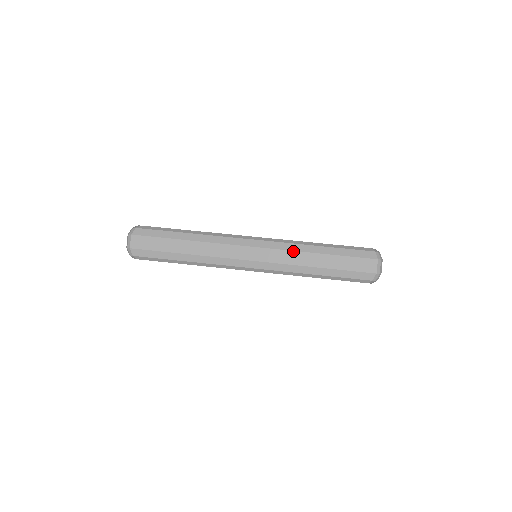
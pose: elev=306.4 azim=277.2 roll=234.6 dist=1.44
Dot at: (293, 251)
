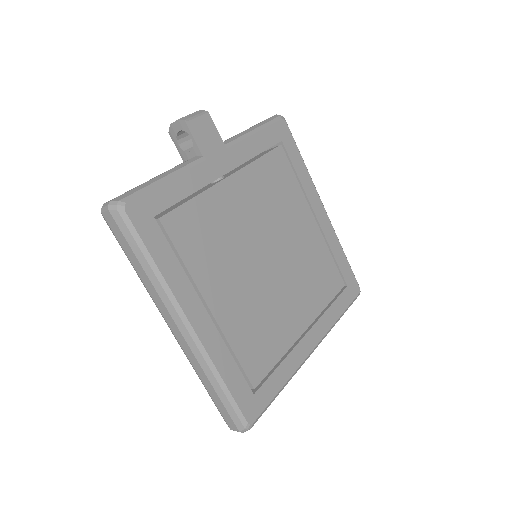
Dot at: (200, 365)
